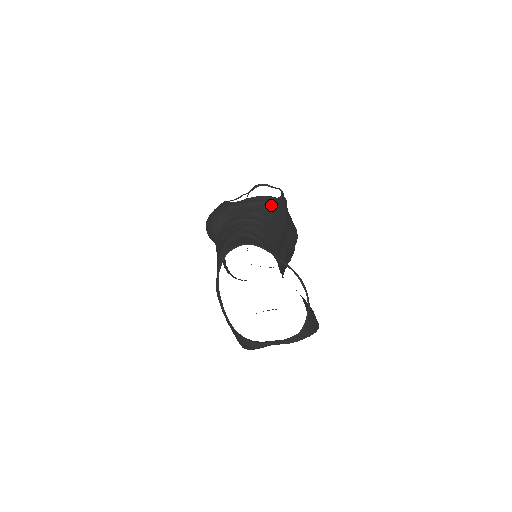
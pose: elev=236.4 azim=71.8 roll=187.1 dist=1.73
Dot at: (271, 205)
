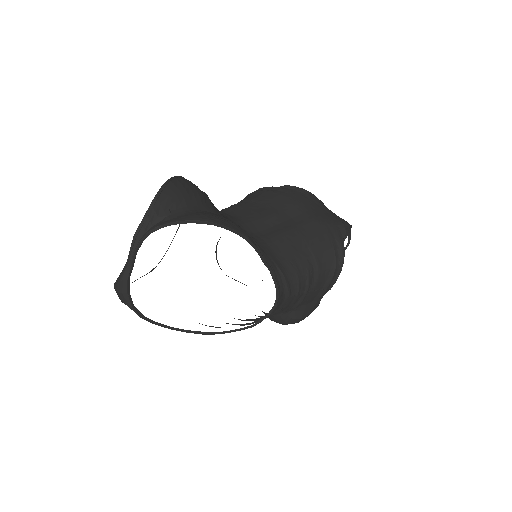
Dot at: (260, 192)
